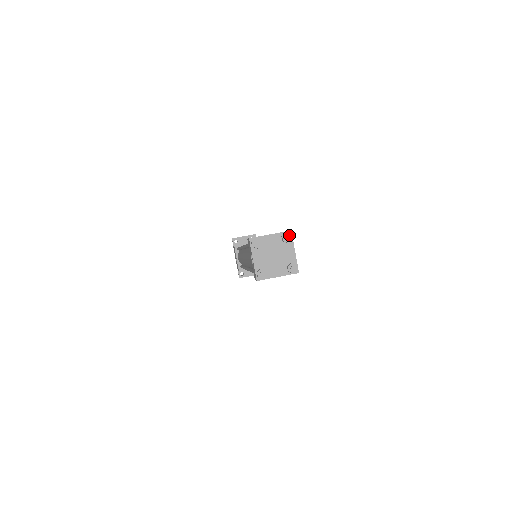
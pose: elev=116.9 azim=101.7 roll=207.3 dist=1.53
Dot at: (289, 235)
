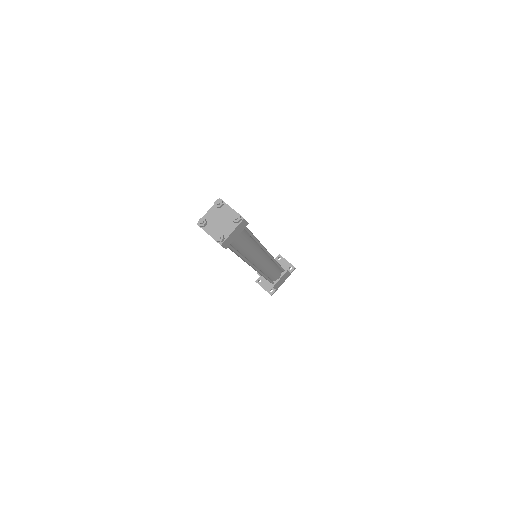
Dot at: (239, 218)
